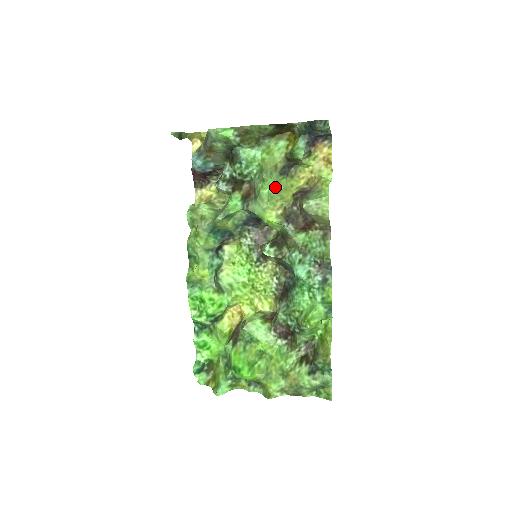
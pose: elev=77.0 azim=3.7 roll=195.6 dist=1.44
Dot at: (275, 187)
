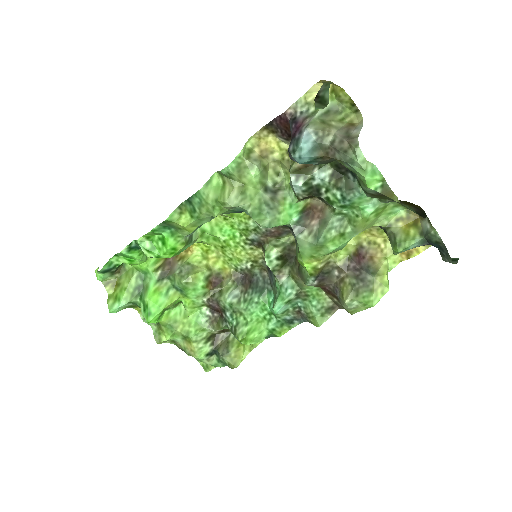
Dot at: (344, 245)
